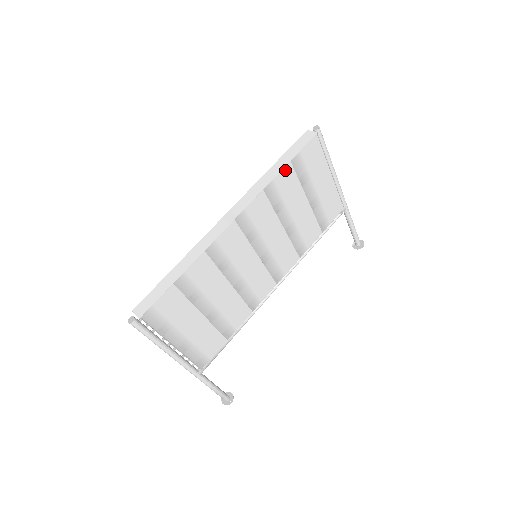
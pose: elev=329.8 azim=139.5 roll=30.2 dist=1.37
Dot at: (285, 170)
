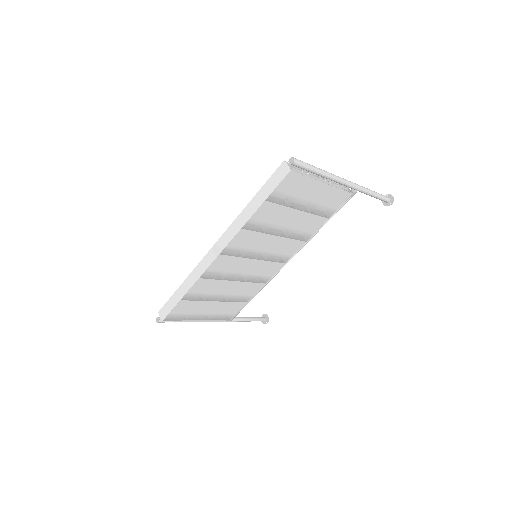
Dot at: (261, 208)
